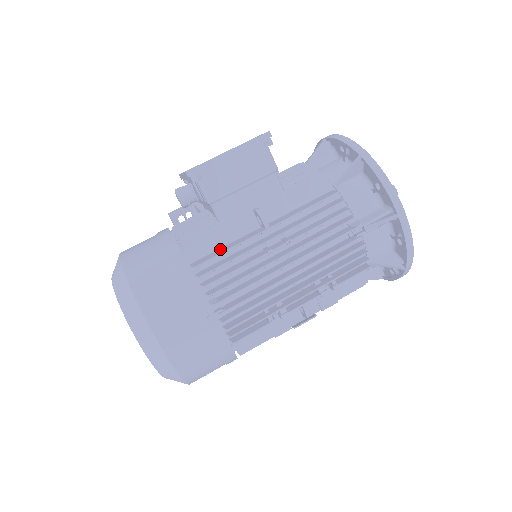
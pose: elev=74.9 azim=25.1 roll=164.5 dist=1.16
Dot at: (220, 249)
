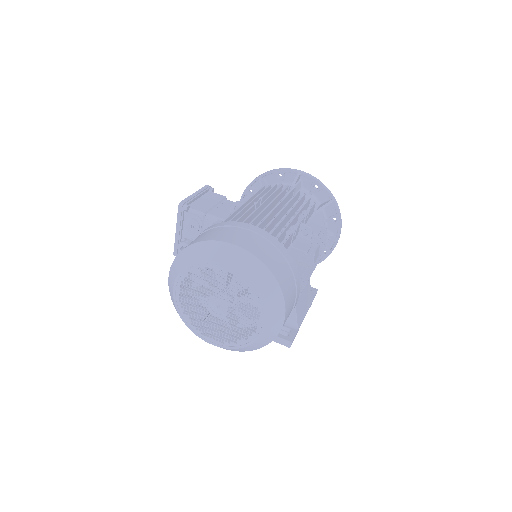
Dot at: occluded
